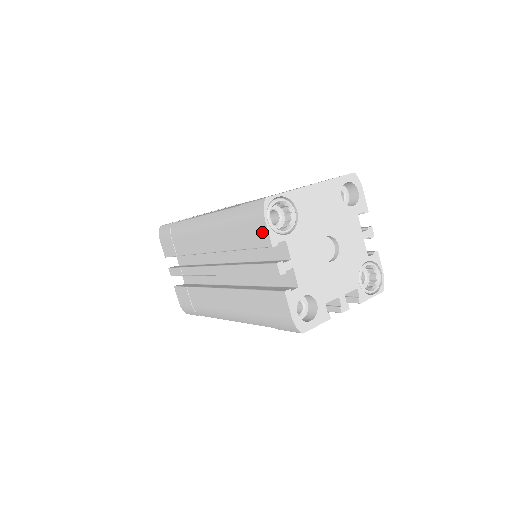
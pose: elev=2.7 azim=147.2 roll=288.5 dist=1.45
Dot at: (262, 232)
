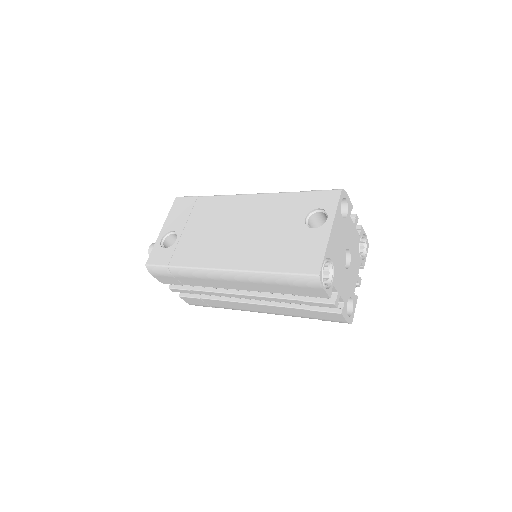
Dot at: (319, 292)
